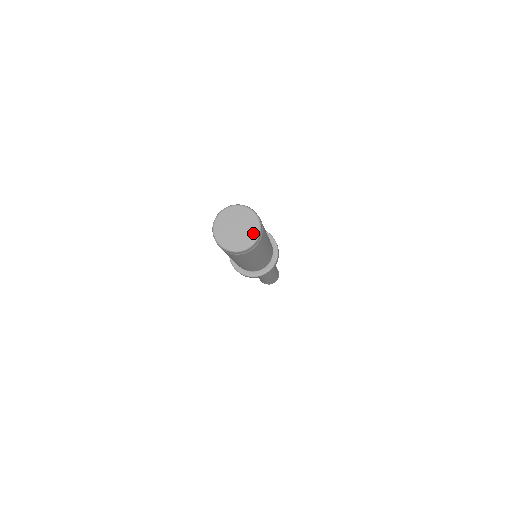
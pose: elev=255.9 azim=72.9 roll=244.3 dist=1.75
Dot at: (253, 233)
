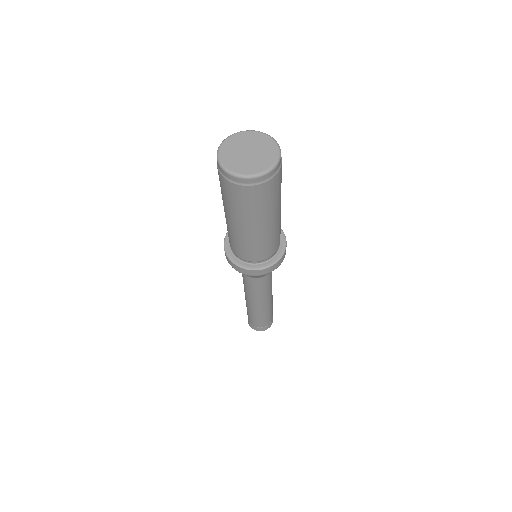
Dot at: (272, 150)
